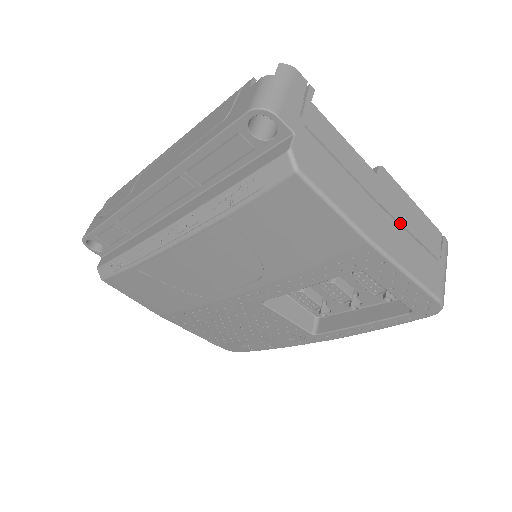
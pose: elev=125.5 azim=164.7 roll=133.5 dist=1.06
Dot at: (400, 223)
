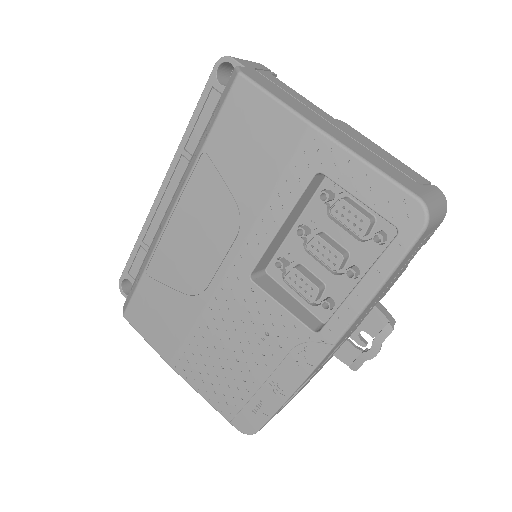
Dot at: (361, 144)
